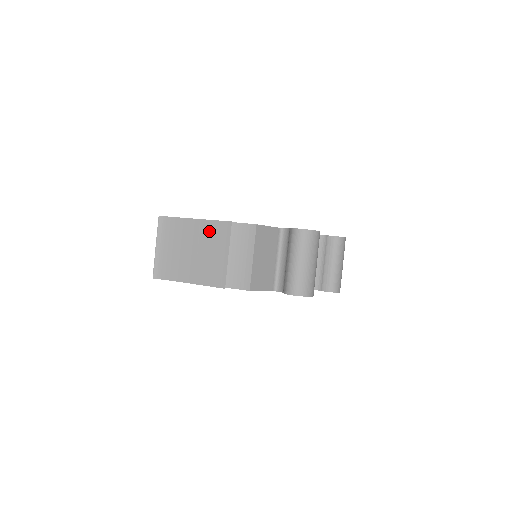
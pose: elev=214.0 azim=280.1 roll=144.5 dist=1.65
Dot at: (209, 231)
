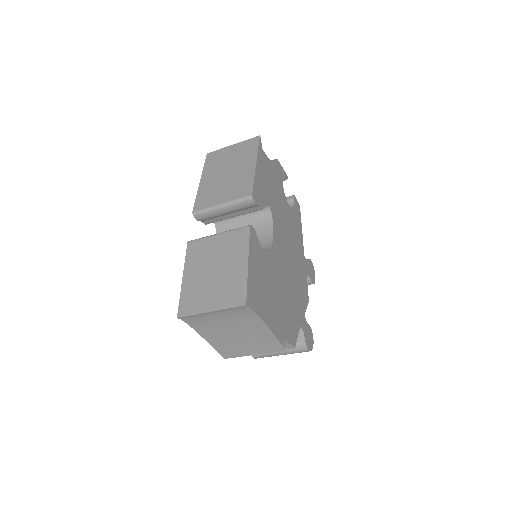
Dot at: (265, 339)
